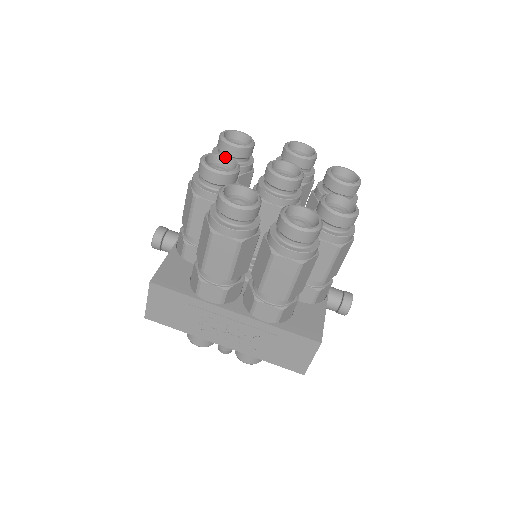
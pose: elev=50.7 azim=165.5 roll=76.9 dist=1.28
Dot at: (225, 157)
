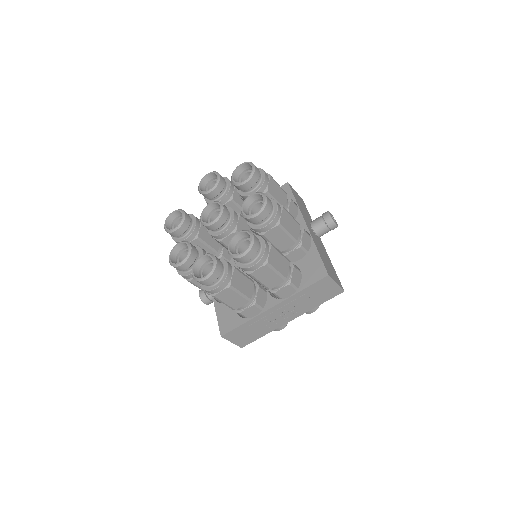
Dot at: (179, 245)
